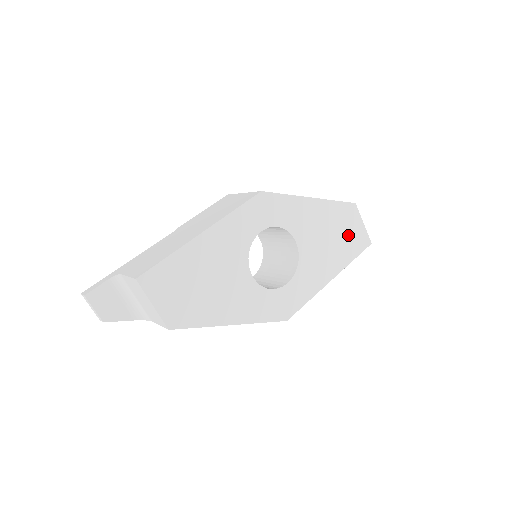
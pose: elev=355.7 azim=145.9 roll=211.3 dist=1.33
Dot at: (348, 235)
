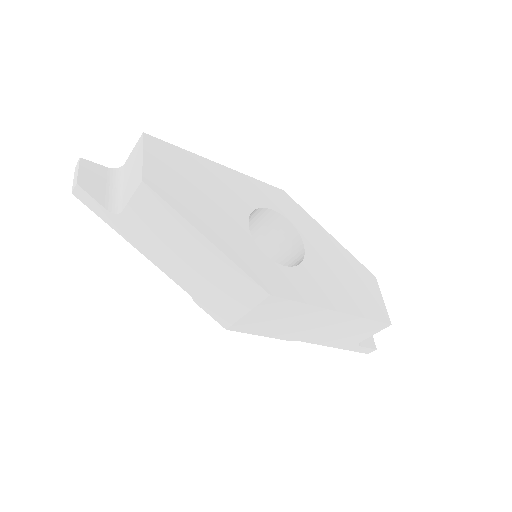
Dot at: (363, 293)
